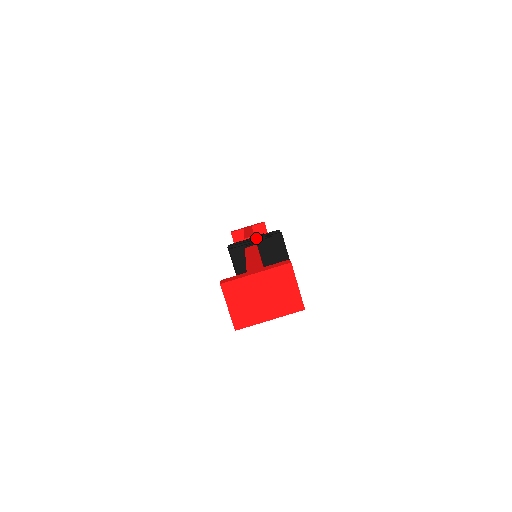
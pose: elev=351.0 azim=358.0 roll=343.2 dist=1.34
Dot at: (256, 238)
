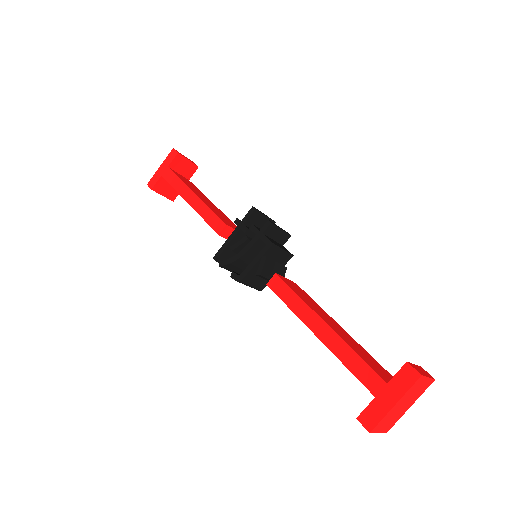
Dot at: (245, 241)
